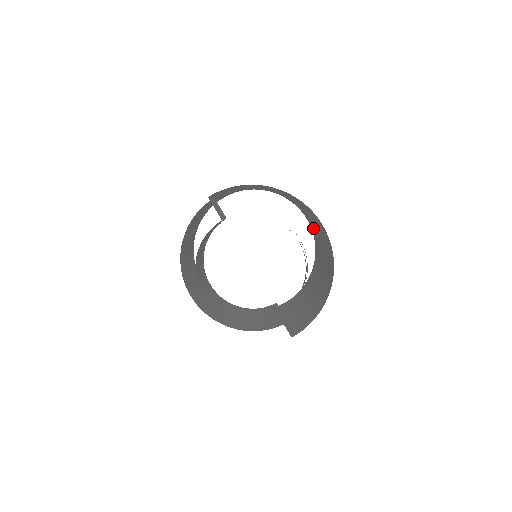
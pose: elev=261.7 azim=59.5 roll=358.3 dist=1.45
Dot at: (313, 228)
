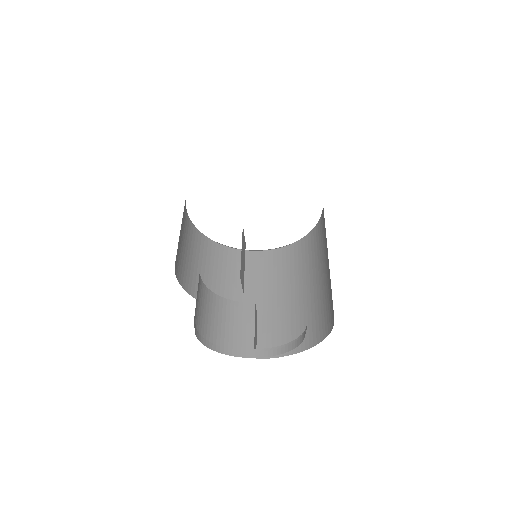
Dot at: (324, 231)
